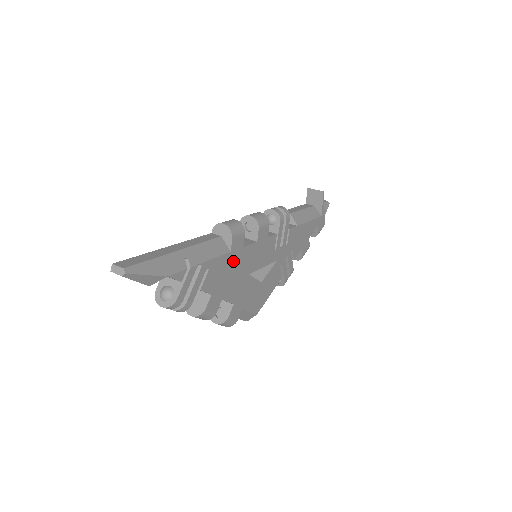
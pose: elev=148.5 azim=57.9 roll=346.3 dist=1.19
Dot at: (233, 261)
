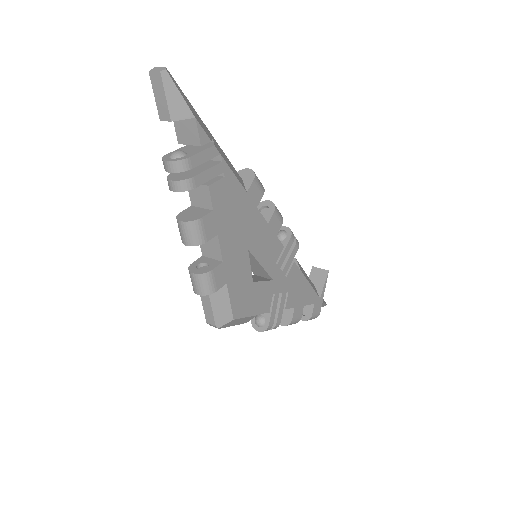
Dot at: (244, 207)
